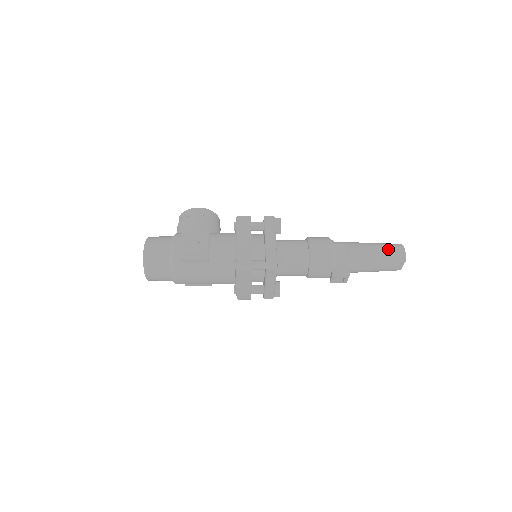
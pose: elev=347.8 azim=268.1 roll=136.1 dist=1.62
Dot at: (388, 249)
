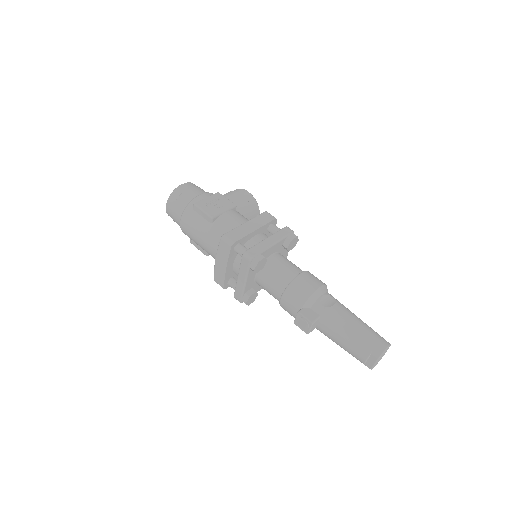
Dot at: (370, 334)
